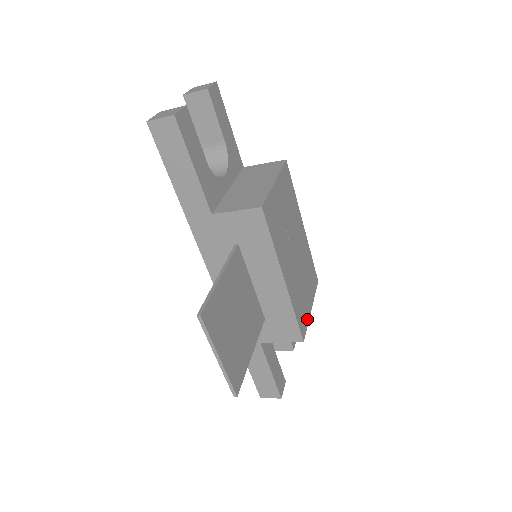
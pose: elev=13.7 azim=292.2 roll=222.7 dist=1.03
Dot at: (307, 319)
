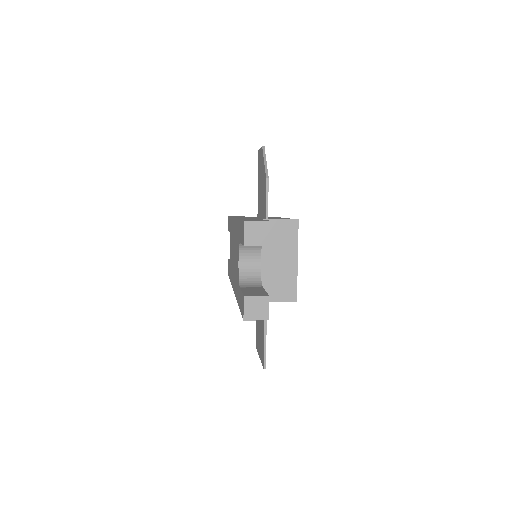
Dot at: occluded
